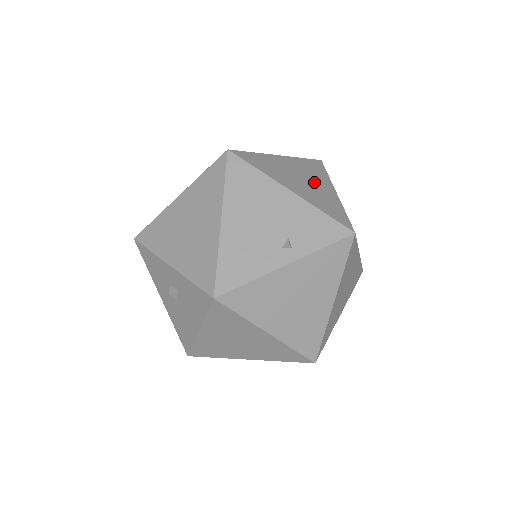
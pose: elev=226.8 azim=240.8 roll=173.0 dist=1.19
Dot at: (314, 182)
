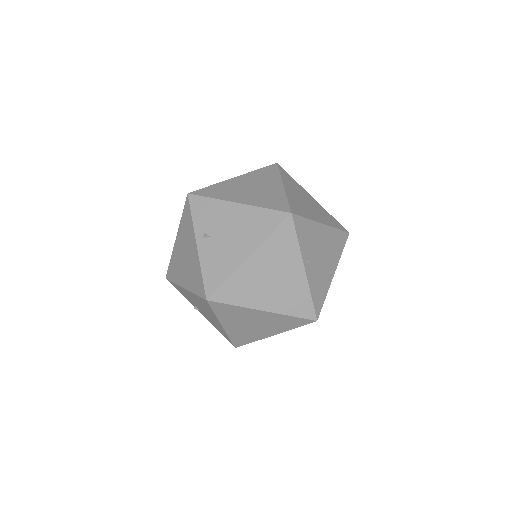
Dot at: occluded
